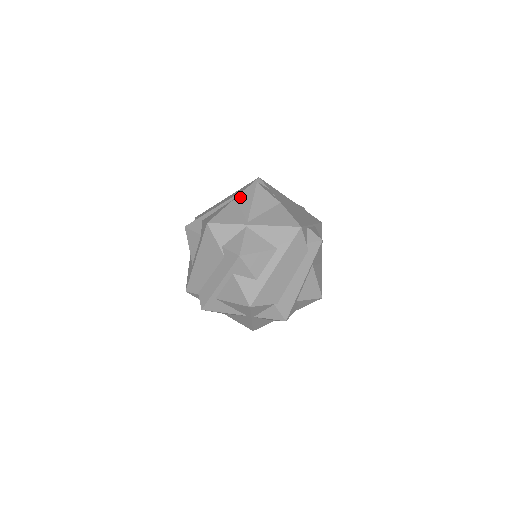
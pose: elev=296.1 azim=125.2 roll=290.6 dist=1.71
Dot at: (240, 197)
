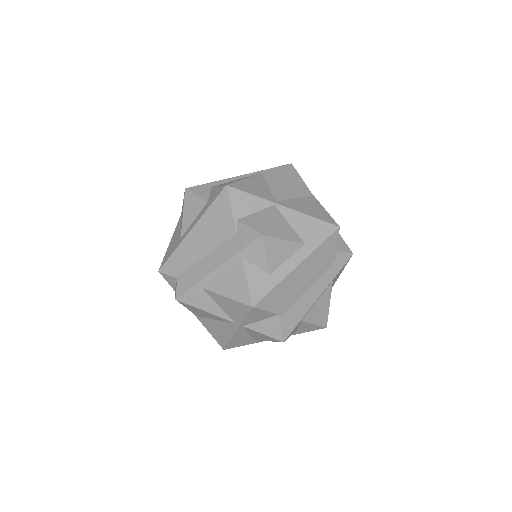
Dot at: (268, 173)
